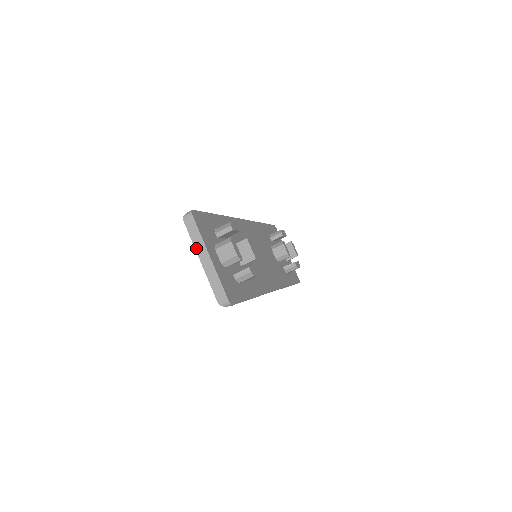
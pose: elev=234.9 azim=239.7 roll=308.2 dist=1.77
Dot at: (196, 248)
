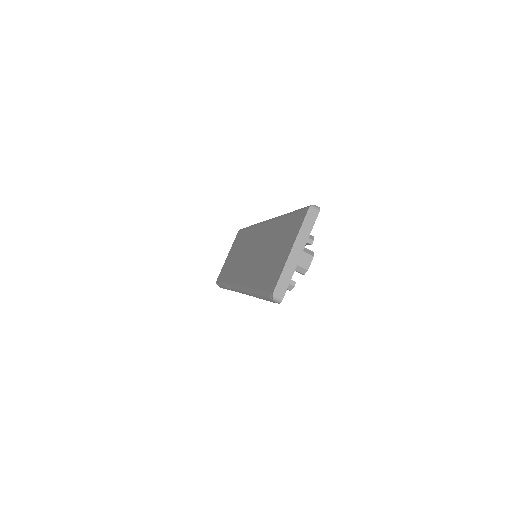
Dot at: (298, 237)
